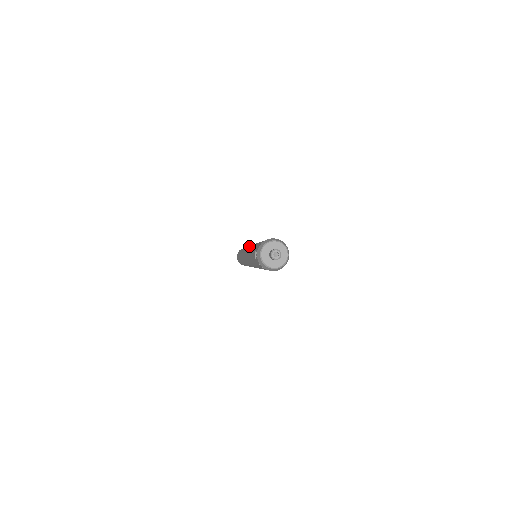
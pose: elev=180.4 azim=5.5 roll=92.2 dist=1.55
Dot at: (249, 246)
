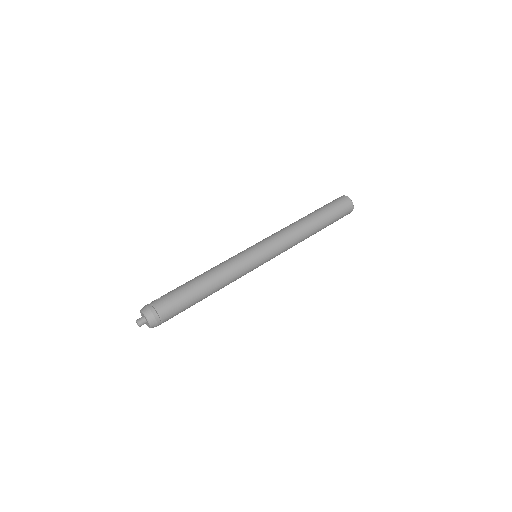
Dot at: (253, 252)
